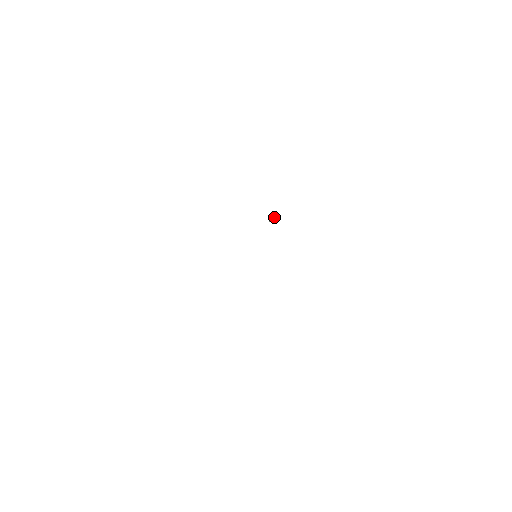
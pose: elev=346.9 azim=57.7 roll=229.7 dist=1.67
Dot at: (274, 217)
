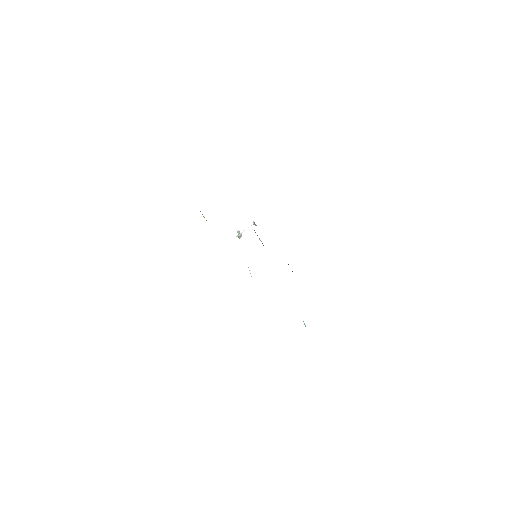
Dot at: (241, 234)
